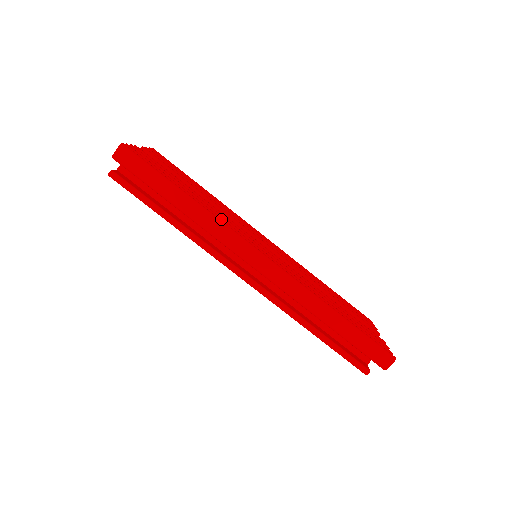
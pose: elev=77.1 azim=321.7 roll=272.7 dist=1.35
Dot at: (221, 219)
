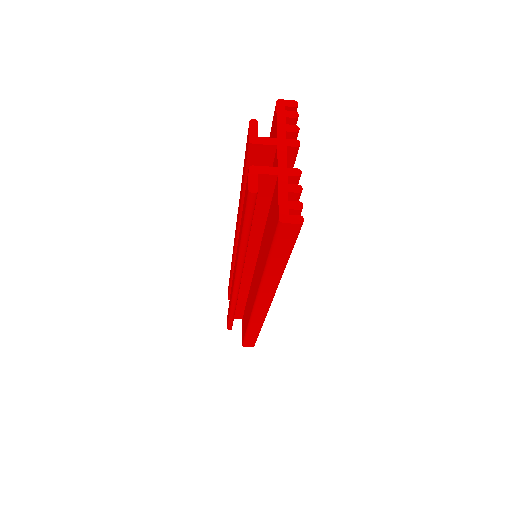
Dot at: occluded
